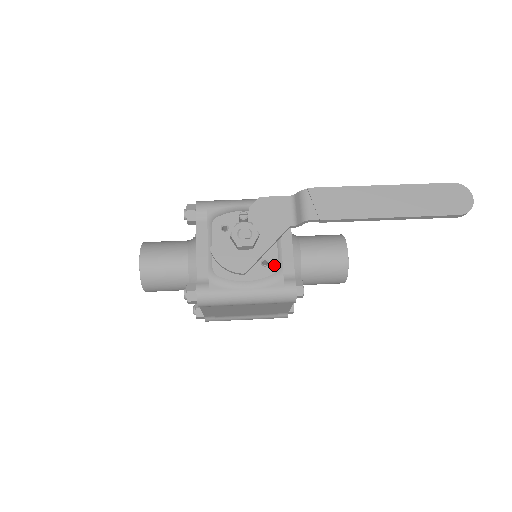
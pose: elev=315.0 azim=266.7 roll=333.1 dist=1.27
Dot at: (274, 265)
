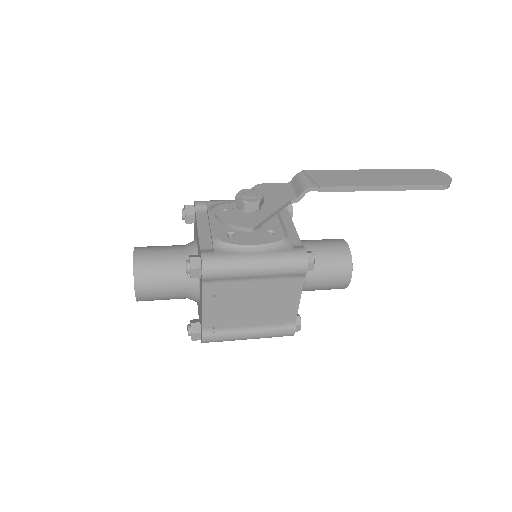
Dot at: (280, 234)
